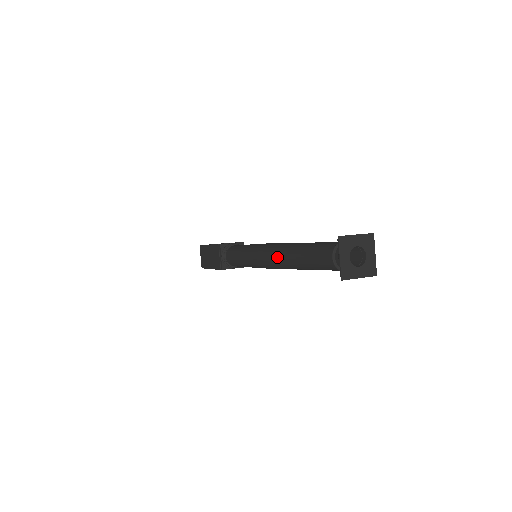
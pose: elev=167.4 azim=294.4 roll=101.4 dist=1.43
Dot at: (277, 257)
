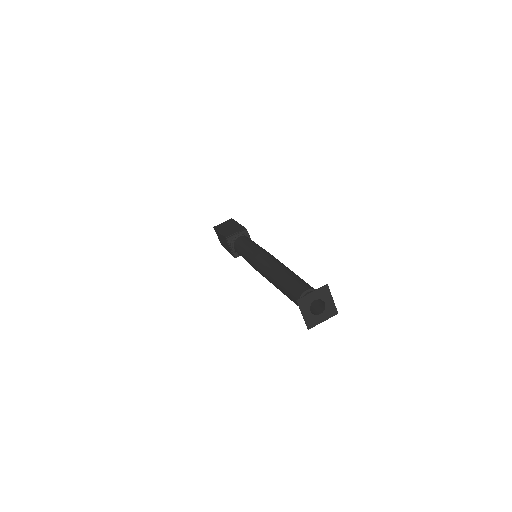
Dot at: (267, 278)
